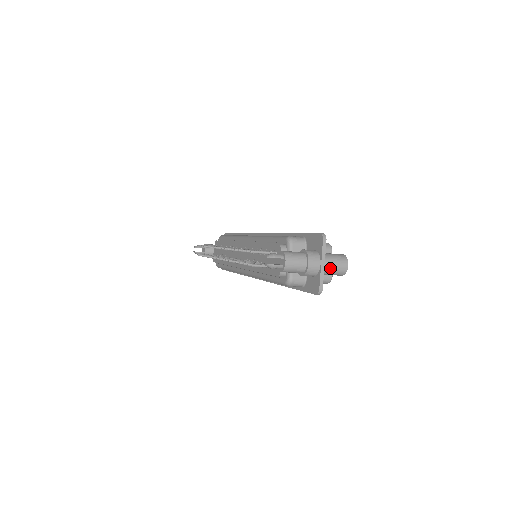
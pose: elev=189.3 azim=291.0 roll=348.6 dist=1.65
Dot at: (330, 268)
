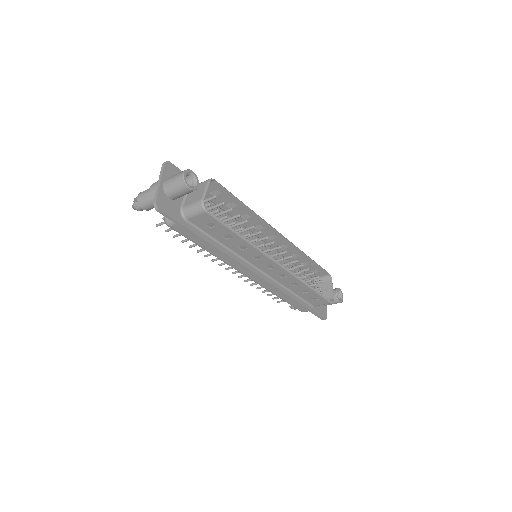
Dot at: (169, 184)
